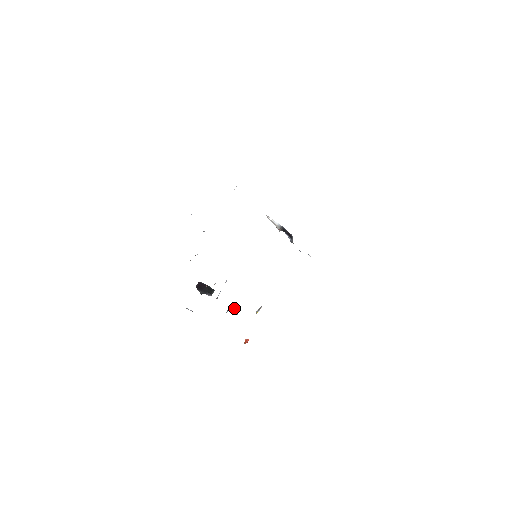
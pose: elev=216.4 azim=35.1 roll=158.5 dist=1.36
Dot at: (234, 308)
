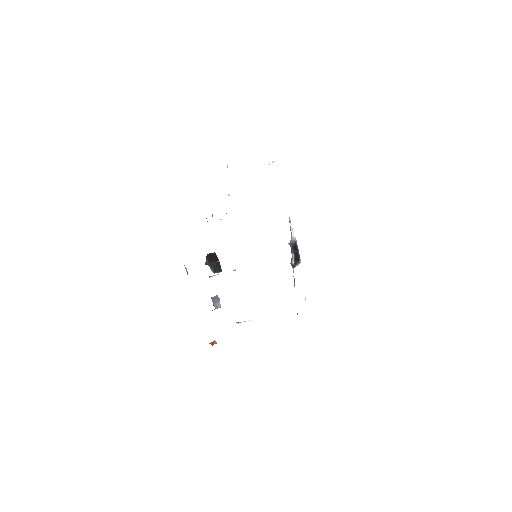
Dot at: occluded
